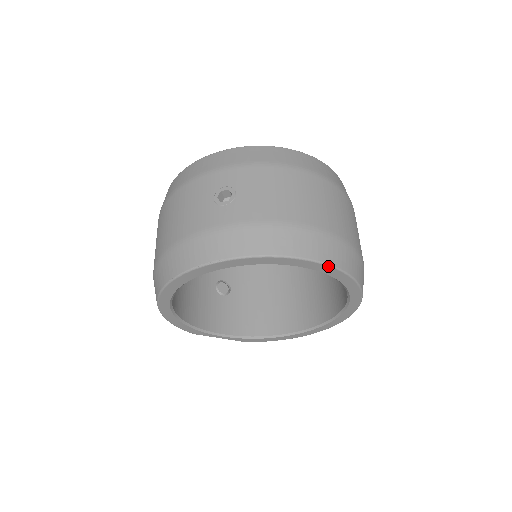
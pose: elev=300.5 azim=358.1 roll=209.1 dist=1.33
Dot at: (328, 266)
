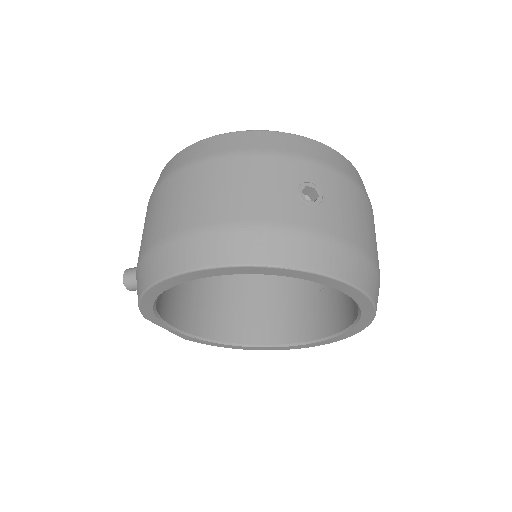
Dot at: (374, 307)
